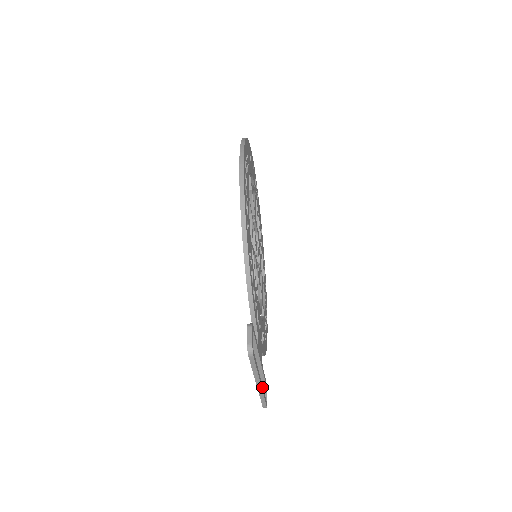
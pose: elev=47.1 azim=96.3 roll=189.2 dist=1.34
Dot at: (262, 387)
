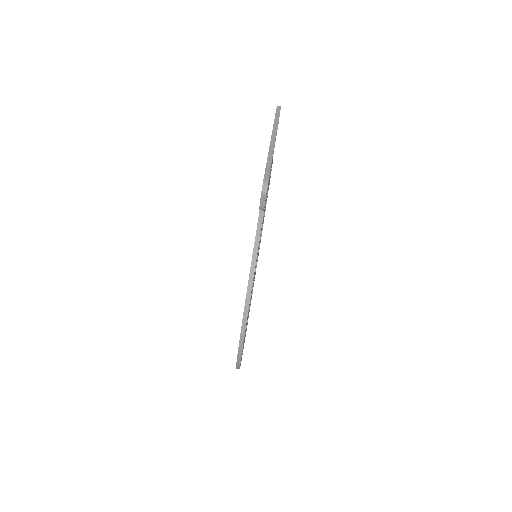
Dot at: occluded
